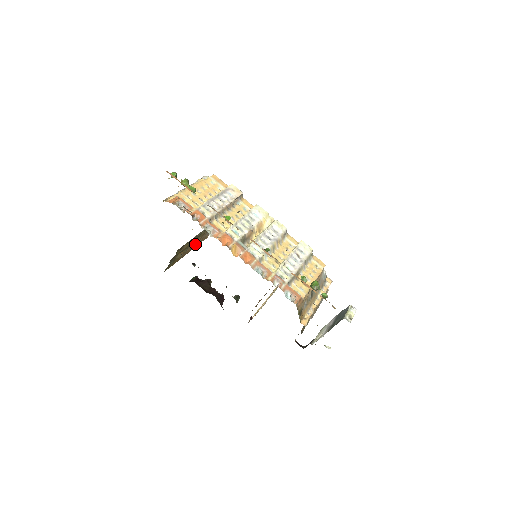
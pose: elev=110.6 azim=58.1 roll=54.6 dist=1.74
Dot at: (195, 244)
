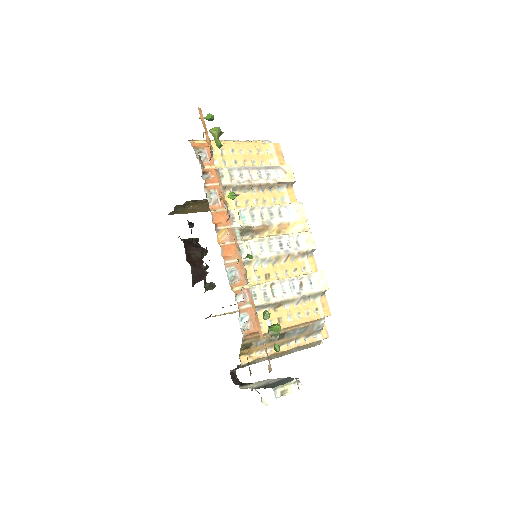
Dot at: occluded
